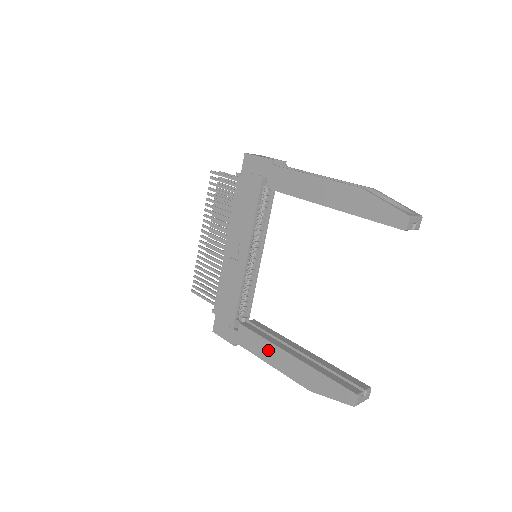
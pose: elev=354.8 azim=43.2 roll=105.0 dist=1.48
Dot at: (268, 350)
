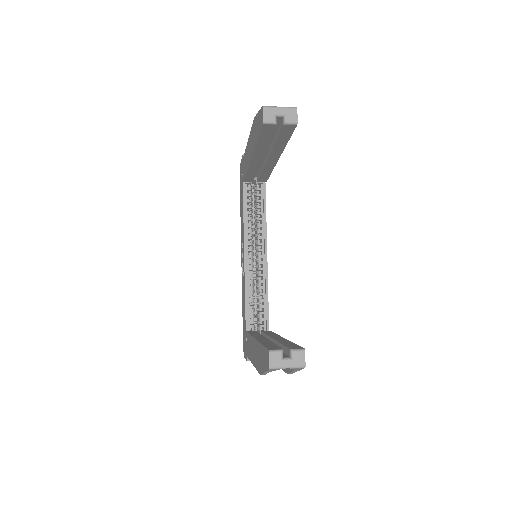
Dot at: (251, 347)
